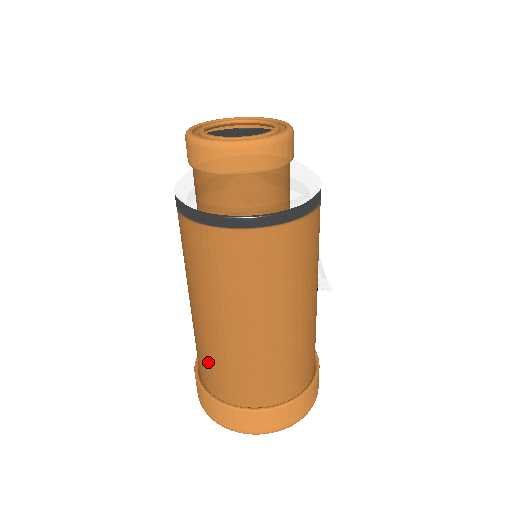
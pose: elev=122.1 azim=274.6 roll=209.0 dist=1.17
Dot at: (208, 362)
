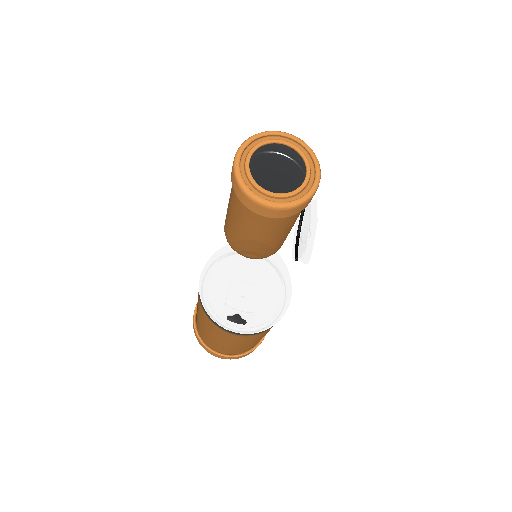
Dot at: (200, 329)
